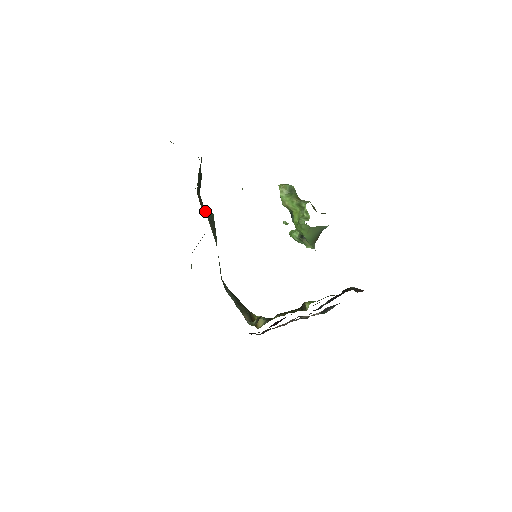
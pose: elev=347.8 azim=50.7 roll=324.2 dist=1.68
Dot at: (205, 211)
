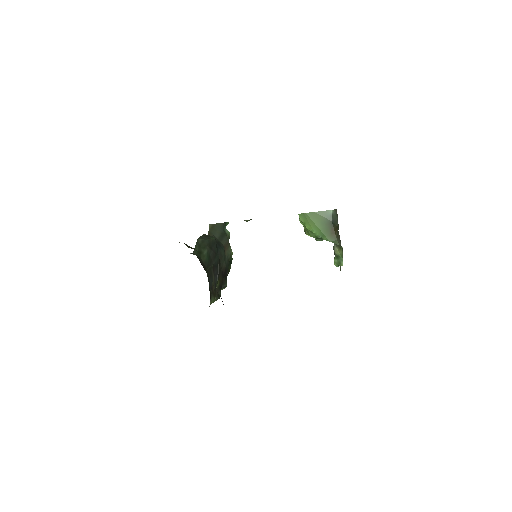
Dot at: (205, 234)
